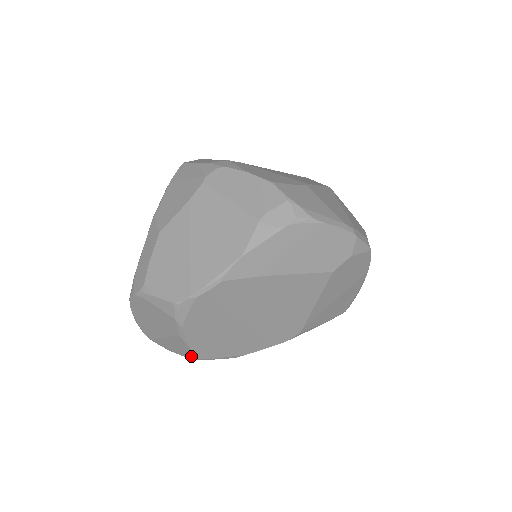
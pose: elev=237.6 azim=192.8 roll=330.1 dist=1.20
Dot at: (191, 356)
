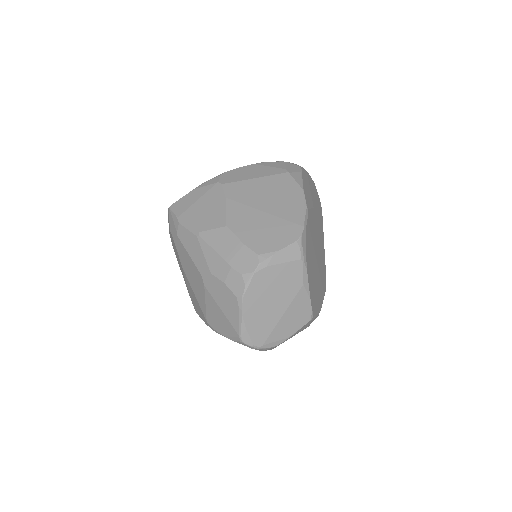
Dot at: (308, 317)
